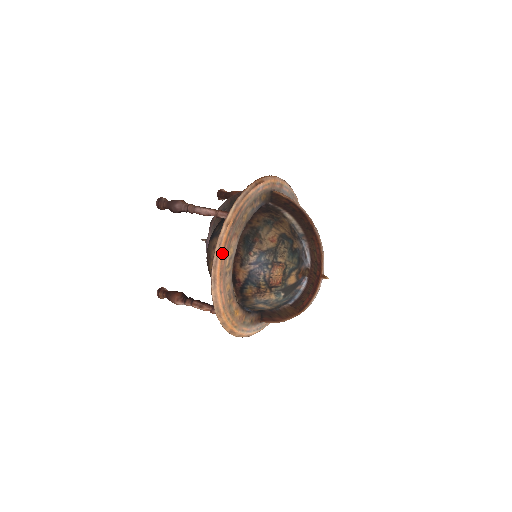
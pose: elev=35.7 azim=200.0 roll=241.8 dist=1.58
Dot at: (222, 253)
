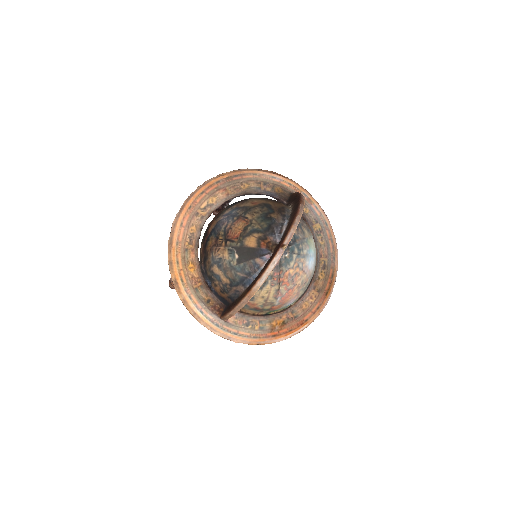
Dot at: (202, 192)
